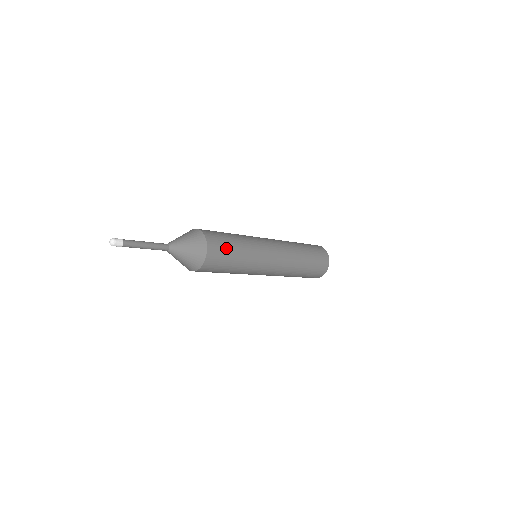
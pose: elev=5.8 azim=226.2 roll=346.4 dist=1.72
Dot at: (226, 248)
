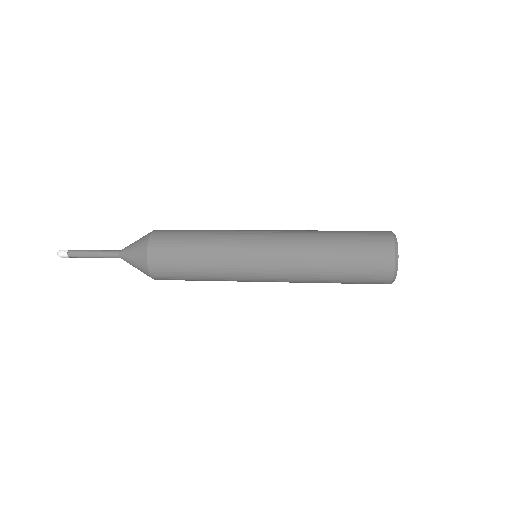
Dot at: (179, 235)
